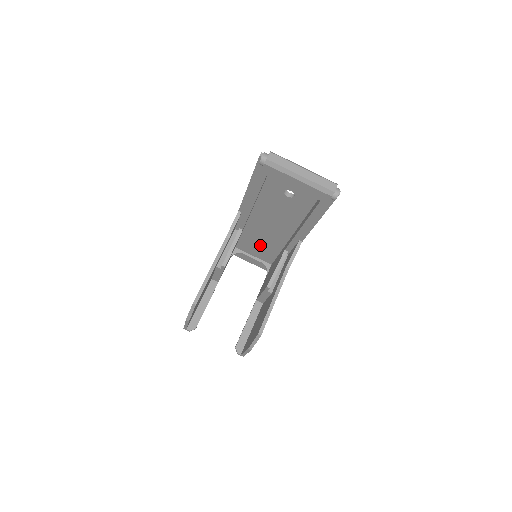
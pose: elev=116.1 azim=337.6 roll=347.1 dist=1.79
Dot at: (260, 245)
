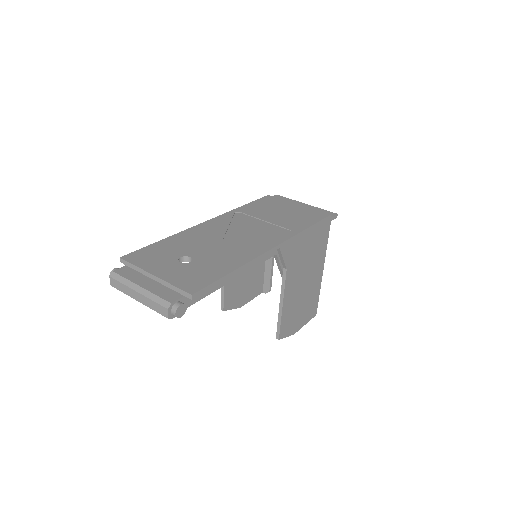
Dot at: occluded
